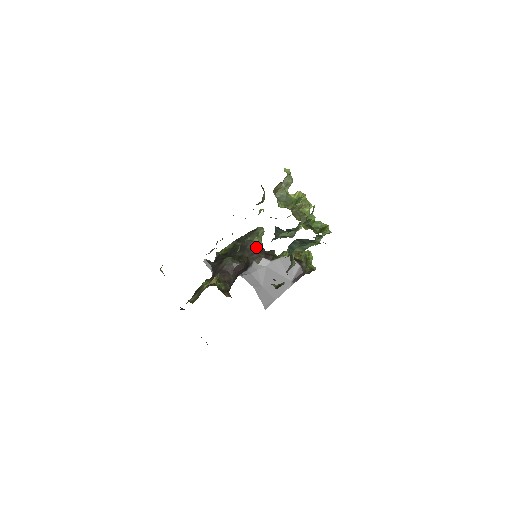
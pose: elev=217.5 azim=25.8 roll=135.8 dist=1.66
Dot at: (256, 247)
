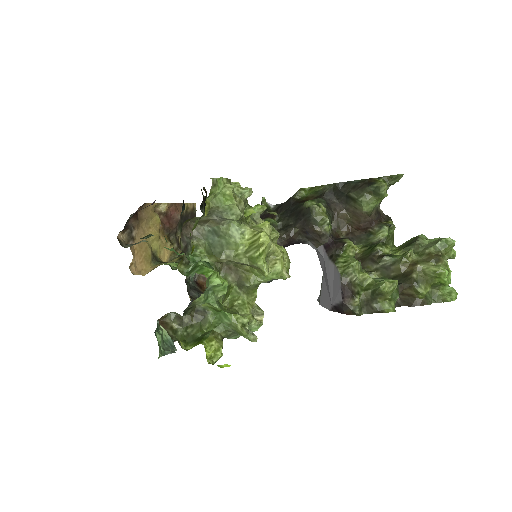
Dot at: (315, 226)
